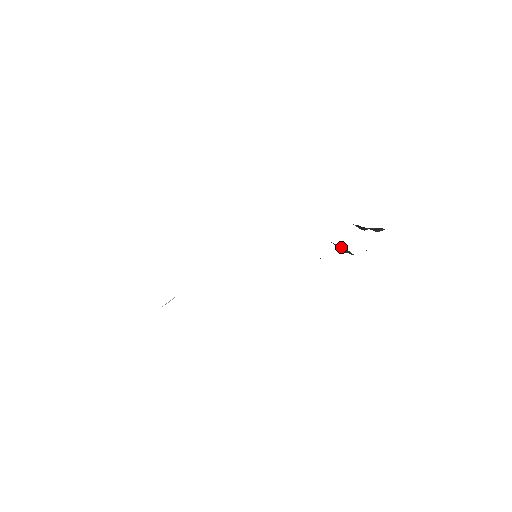
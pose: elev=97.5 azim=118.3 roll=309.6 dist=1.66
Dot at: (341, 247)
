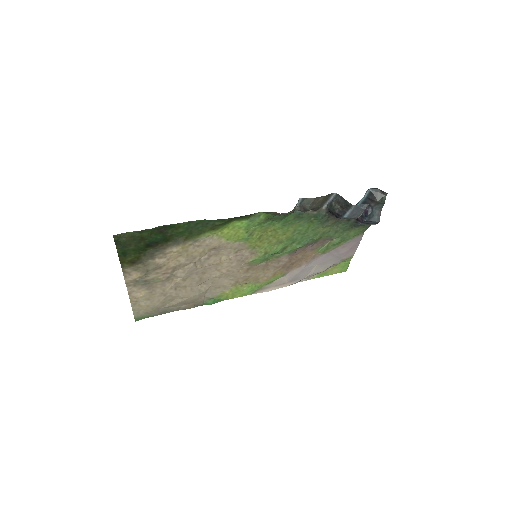
Dot at: (337, 199)
